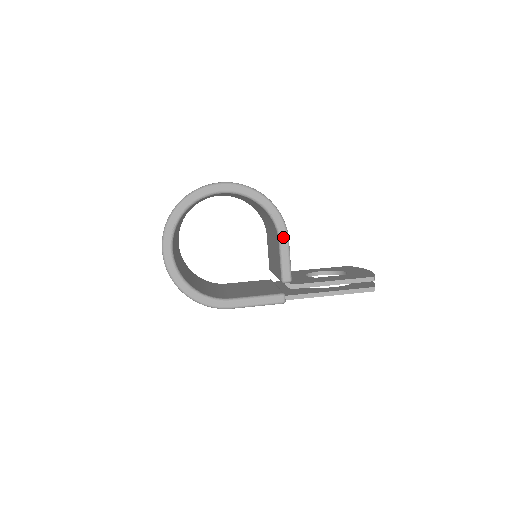
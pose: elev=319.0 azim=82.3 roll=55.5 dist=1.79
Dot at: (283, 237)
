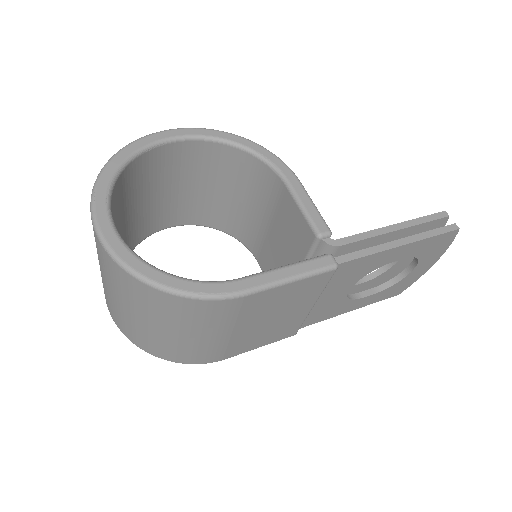
Dot at: (290, 178)
